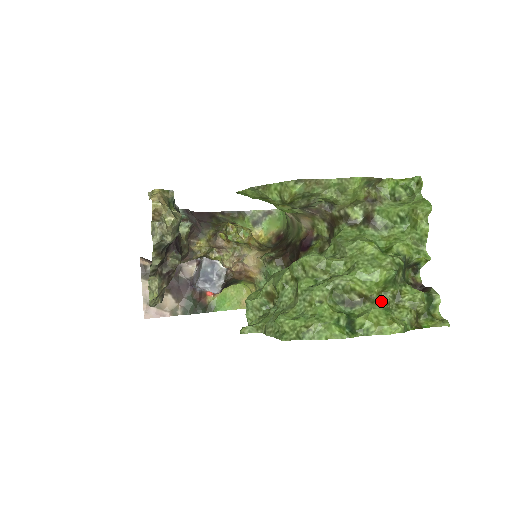
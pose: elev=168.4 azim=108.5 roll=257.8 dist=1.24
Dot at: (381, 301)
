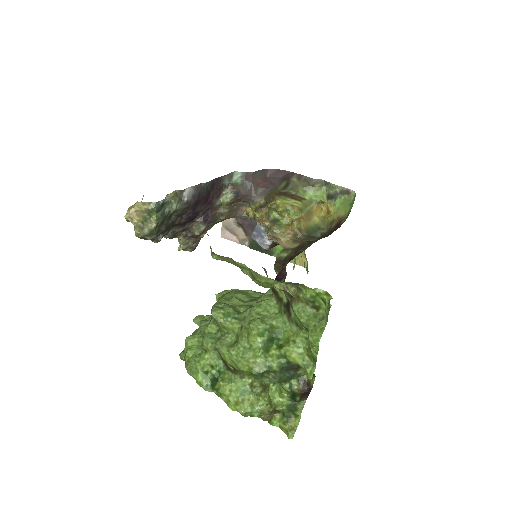
Dot at: (249, 381)
